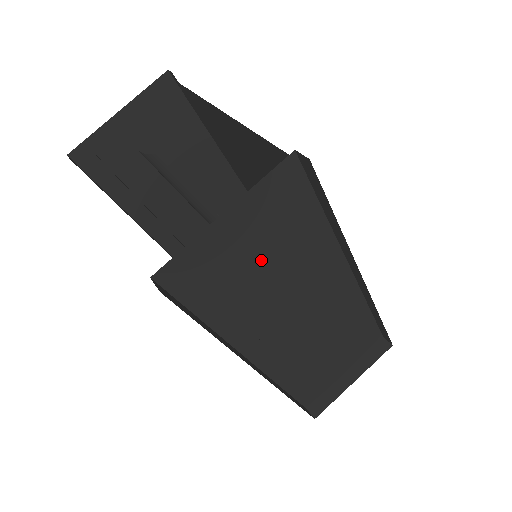
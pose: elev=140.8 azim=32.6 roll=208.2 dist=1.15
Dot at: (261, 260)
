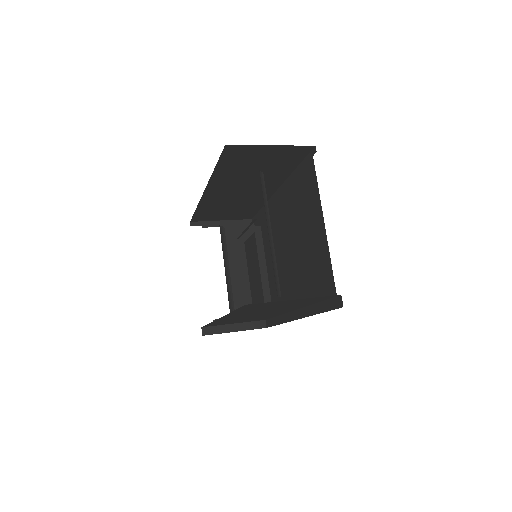
Dot at: occluded
